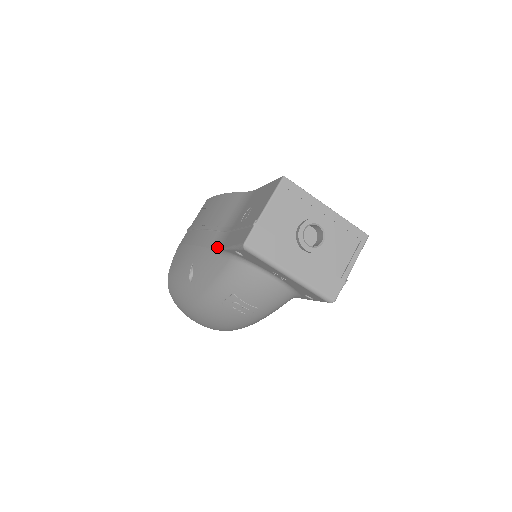
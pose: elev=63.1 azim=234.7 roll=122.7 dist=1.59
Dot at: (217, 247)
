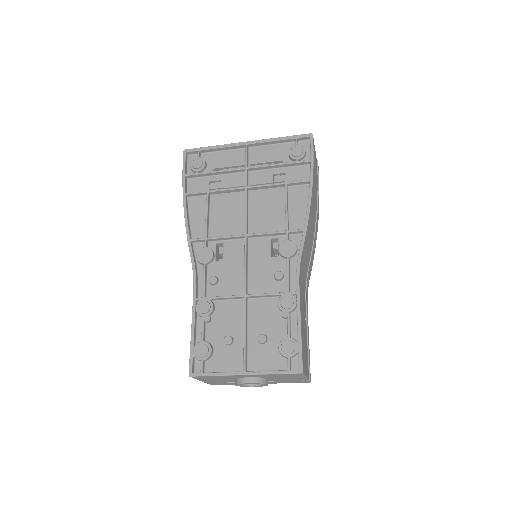
Dot at: occluded
